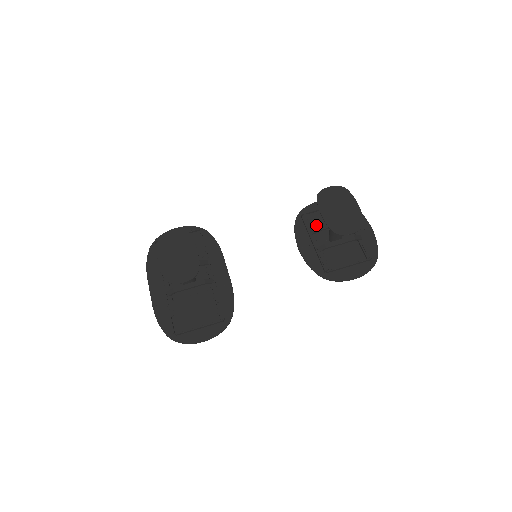
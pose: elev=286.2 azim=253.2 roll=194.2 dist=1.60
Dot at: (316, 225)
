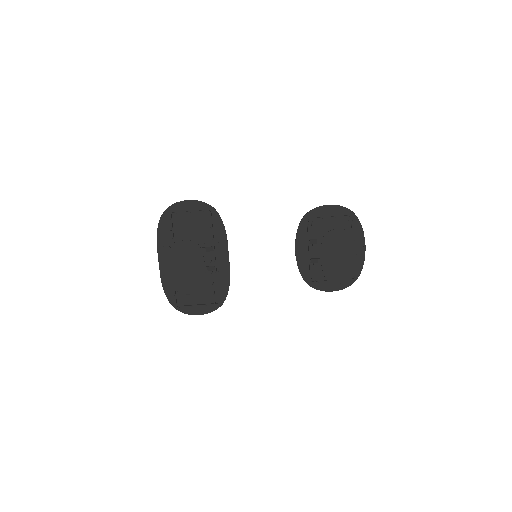
Dot at: (318, 231)
